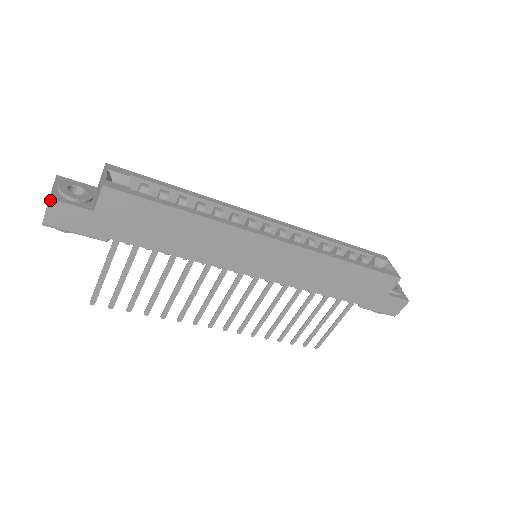
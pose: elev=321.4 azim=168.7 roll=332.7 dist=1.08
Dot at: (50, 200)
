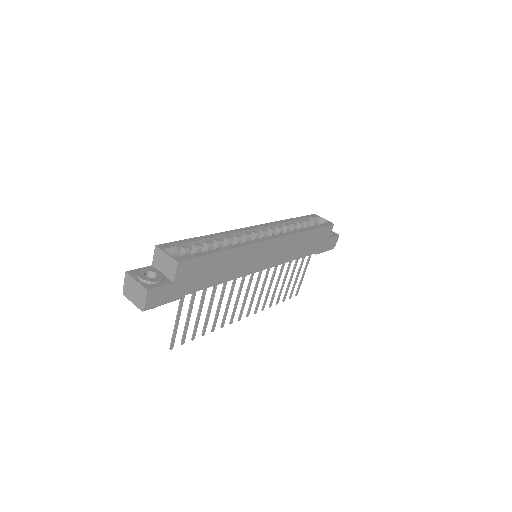
Dot at: (148, 291)
